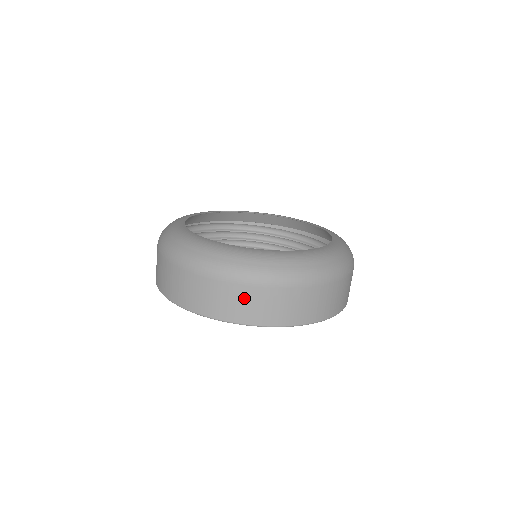
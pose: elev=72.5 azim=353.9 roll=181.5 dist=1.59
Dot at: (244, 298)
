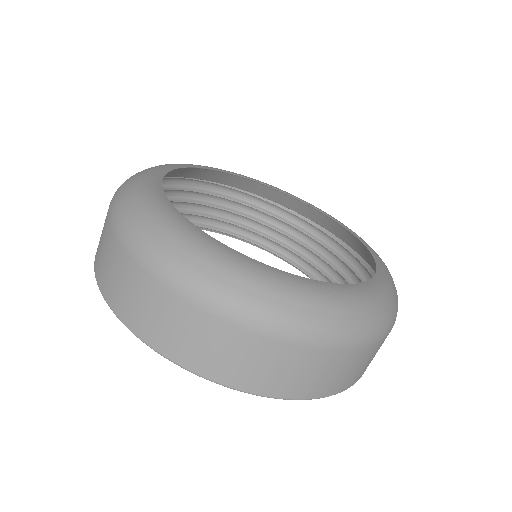
Dot at: (111, 257)
